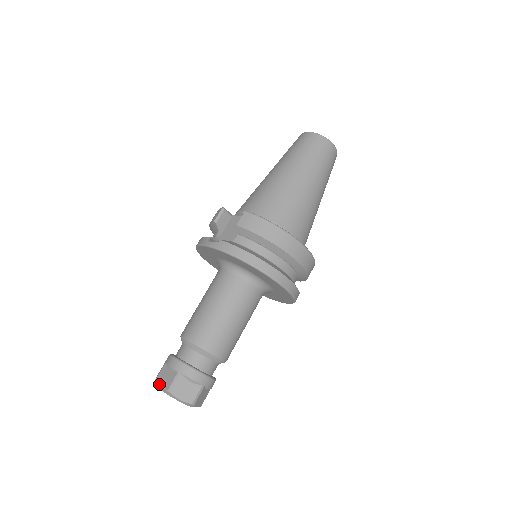
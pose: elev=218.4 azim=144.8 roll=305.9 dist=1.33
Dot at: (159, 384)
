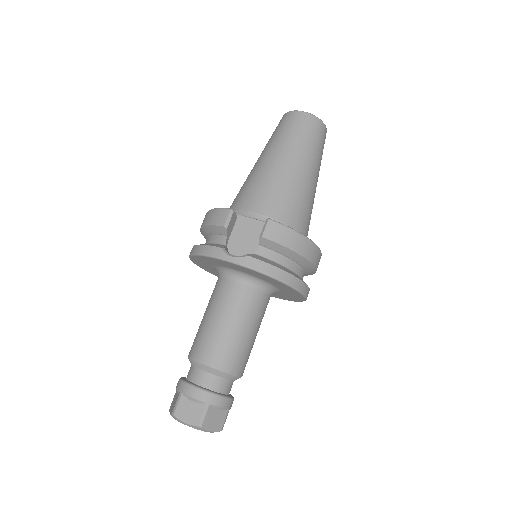
Dot at: (182, 419)
